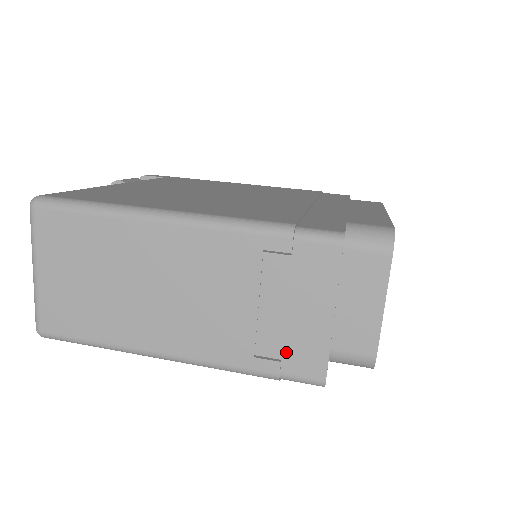
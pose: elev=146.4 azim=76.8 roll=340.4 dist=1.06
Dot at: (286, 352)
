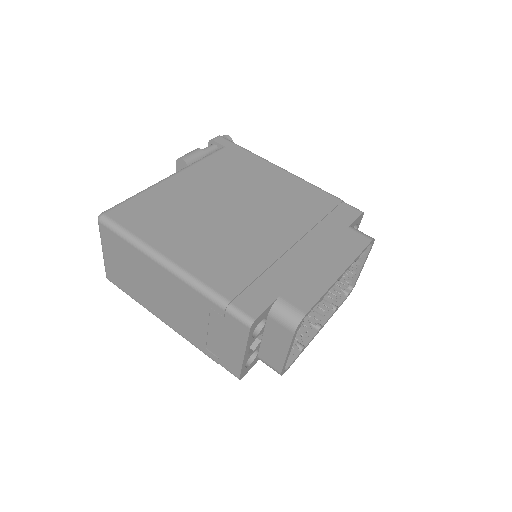
Dot at: (221, 356)
